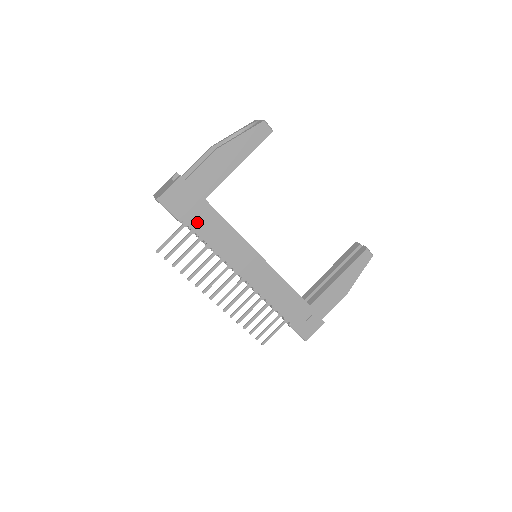
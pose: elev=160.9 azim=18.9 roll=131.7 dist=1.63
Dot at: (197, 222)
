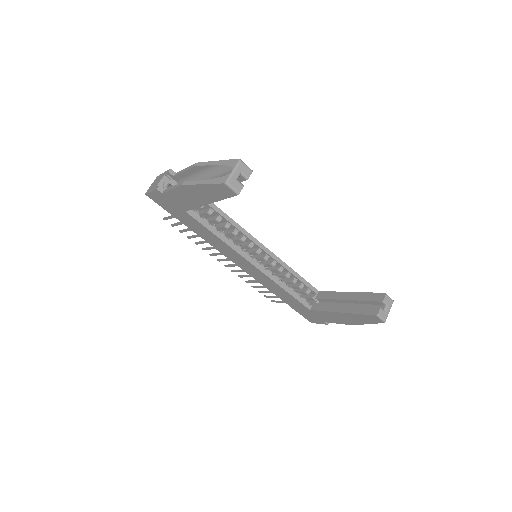
Dot at: (185, 221)
